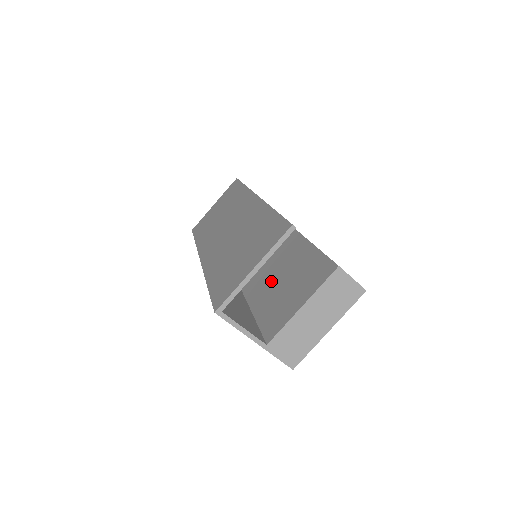
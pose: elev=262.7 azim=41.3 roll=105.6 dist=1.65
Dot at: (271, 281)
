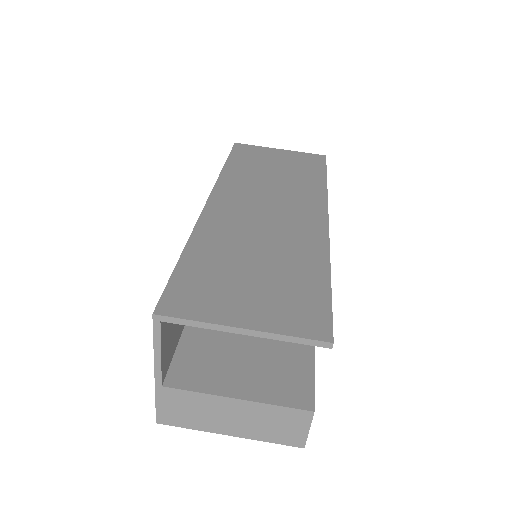
Dot at: occluded
